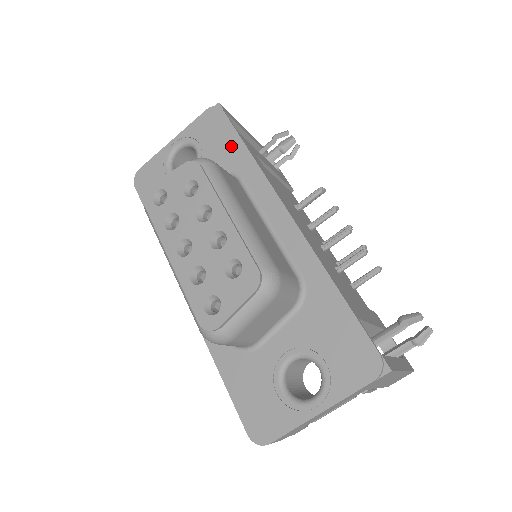
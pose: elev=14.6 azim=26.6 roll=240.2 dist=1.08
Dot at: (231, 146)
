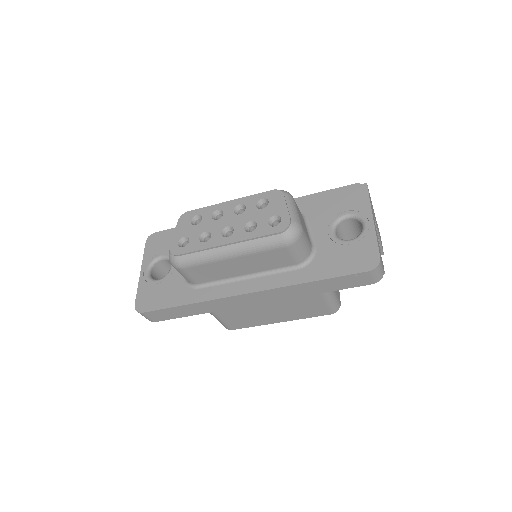
Dot at: occluded
